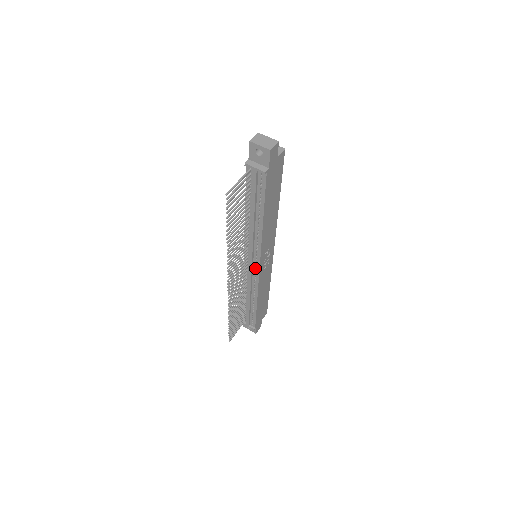
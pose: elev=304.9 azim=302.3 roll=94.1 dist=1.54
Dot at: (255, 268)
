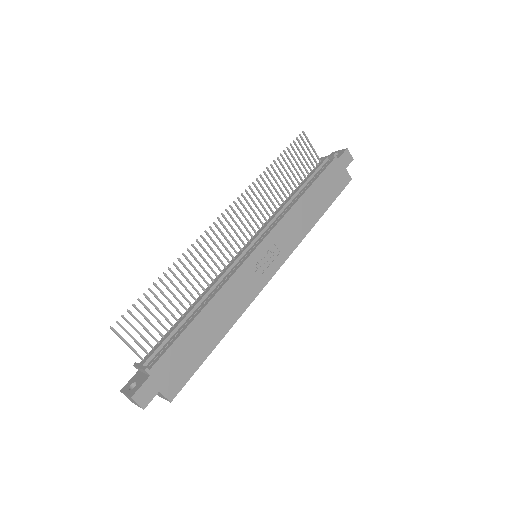
Dot at: (249, 253)
